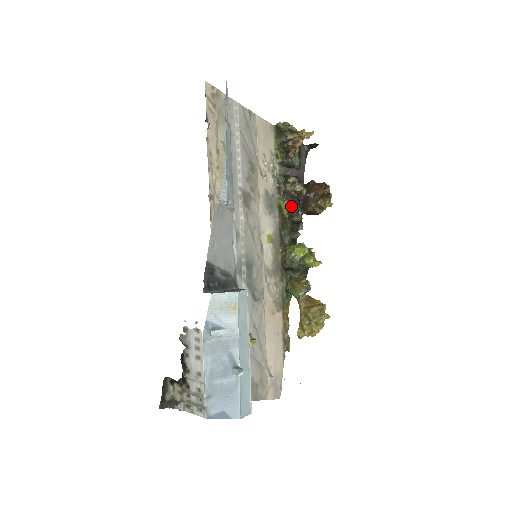
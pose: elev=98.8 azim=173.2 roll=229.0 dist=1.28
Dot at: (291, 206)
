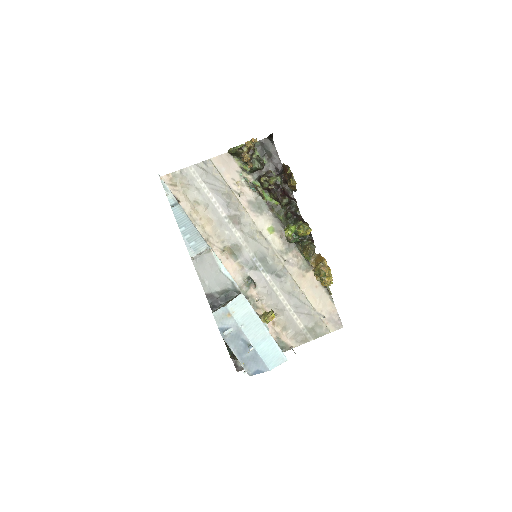
Dot at: (274, 197)
